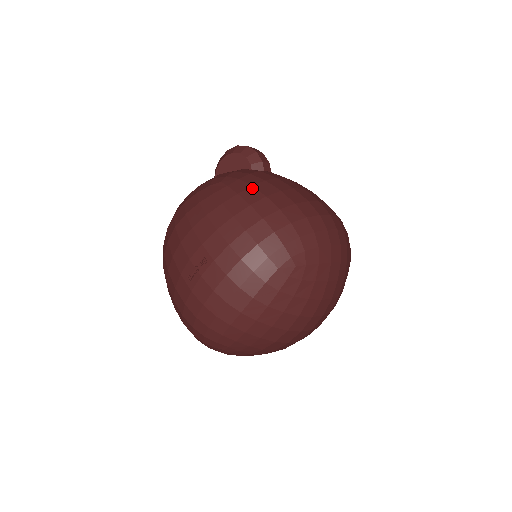
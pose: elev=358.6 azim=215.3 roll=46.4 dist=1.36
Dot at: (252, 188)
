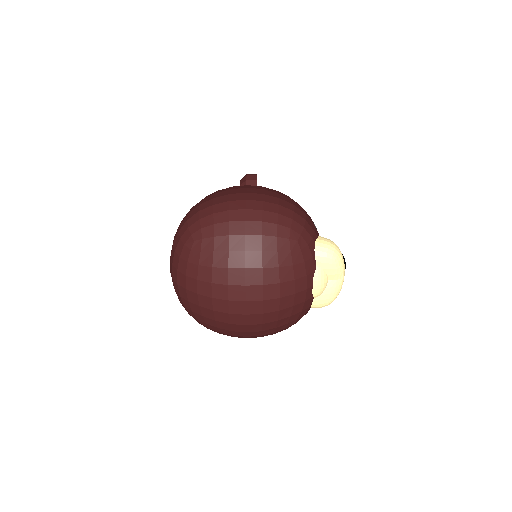
Dot at: occluded
